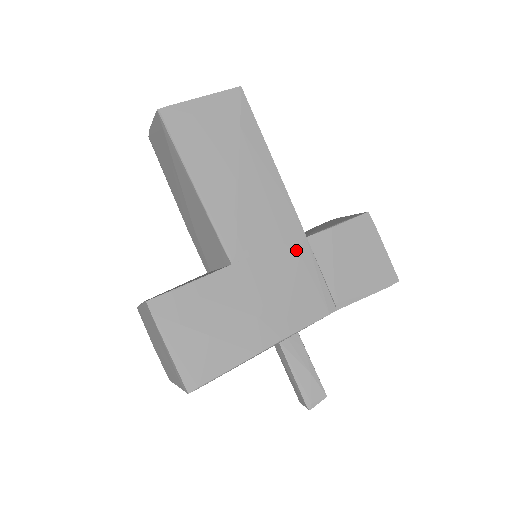
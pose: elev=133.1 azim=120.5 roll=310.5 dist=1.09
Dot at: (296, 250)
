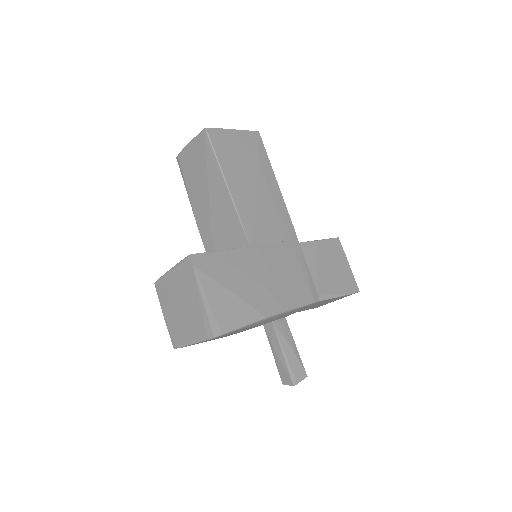
Dot at: (293, 249)
